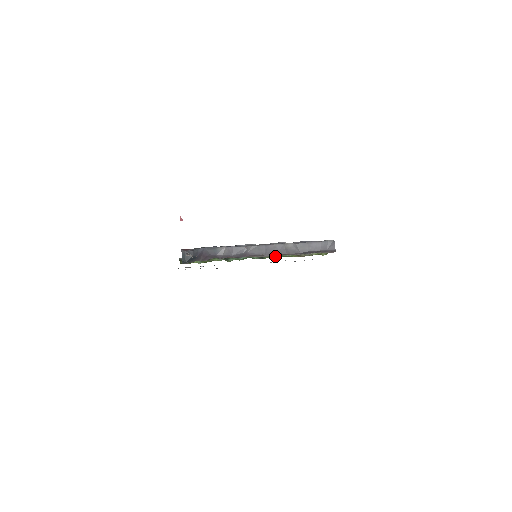
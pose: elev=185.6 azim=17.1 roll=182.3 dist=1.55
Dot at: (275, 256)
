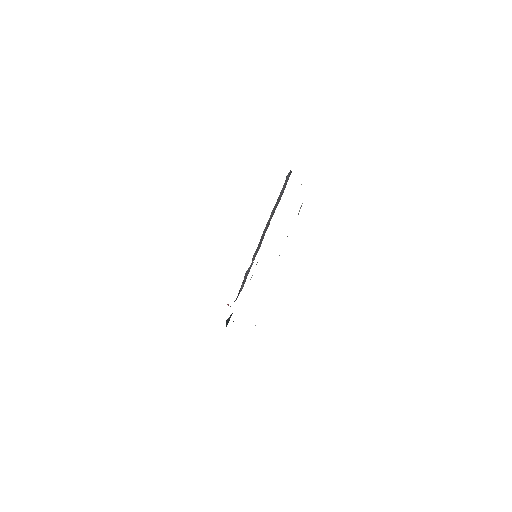
Dot at: occluded
